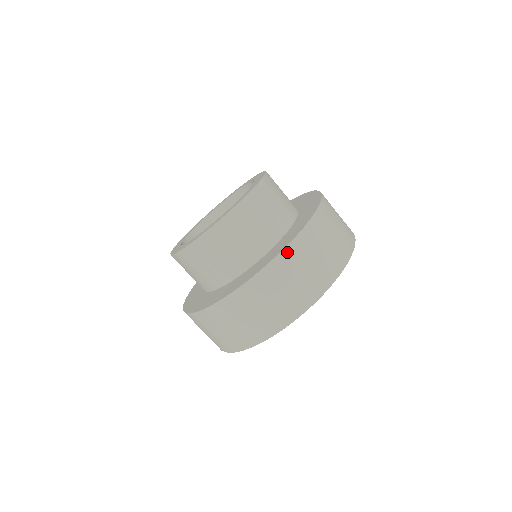
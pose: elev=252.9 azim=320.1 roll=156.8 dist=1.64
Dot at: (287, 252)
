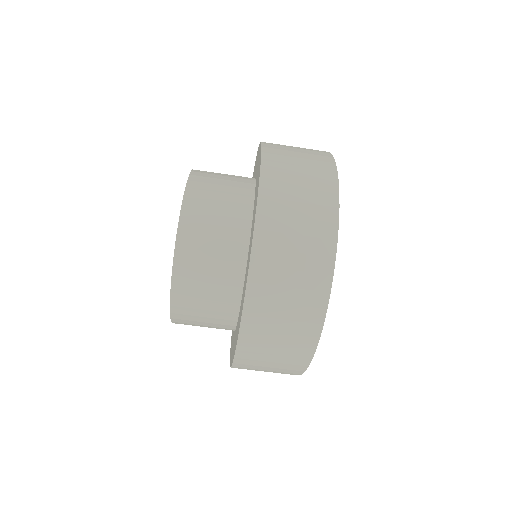
Dot at: (266, 165)
